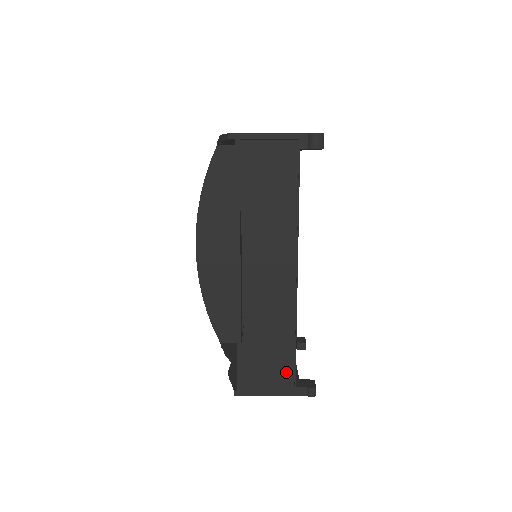
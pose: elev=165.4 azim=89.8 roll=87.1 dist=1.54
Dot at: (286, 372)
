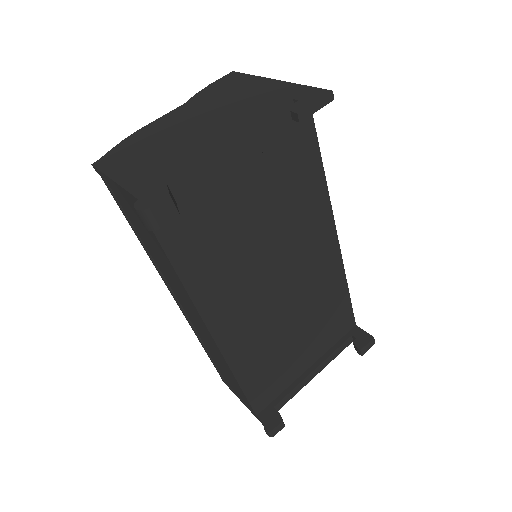
Dot at: (246, 400)
